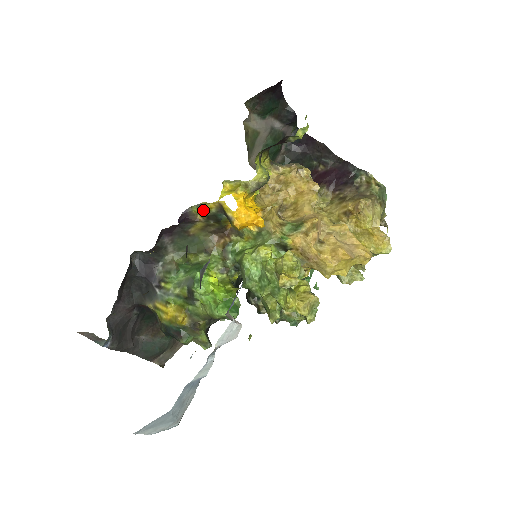
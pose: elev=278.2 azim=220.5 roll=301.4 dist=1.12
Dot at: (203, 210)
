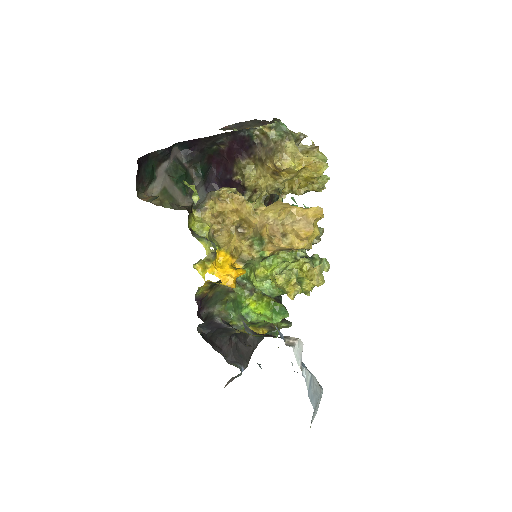
Dot at: (203, 289)
